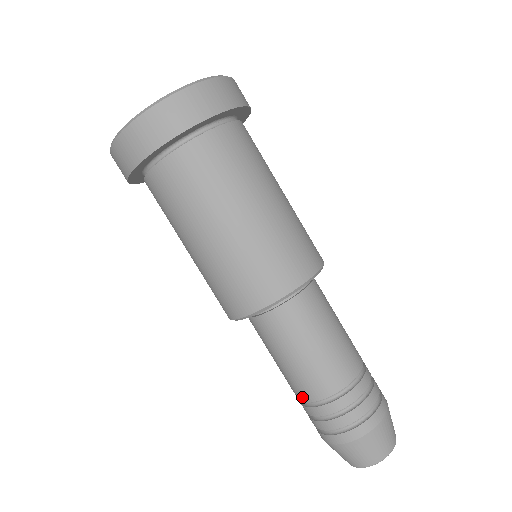
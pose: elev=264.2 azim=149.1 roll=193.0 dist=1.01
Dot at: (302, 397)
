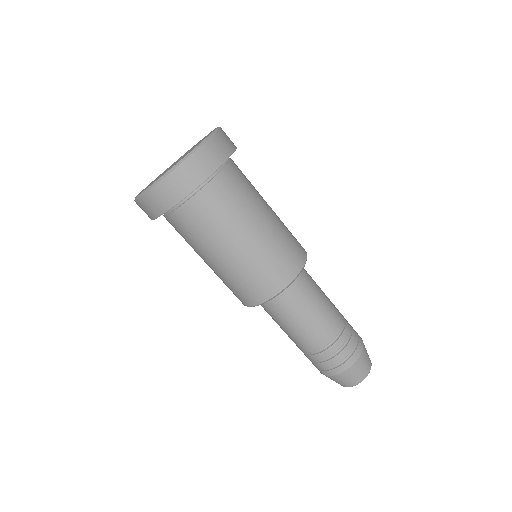
Dot at: (299, 348)
